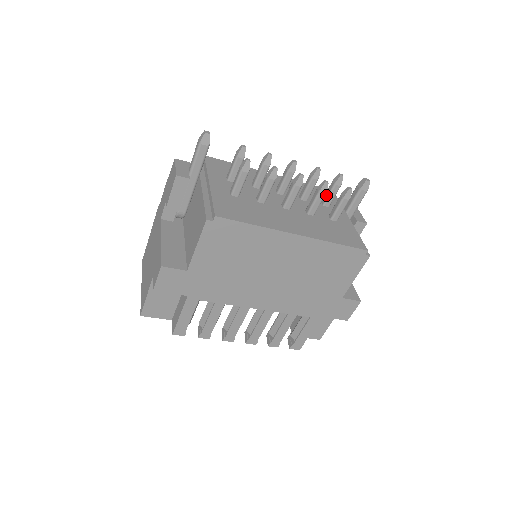
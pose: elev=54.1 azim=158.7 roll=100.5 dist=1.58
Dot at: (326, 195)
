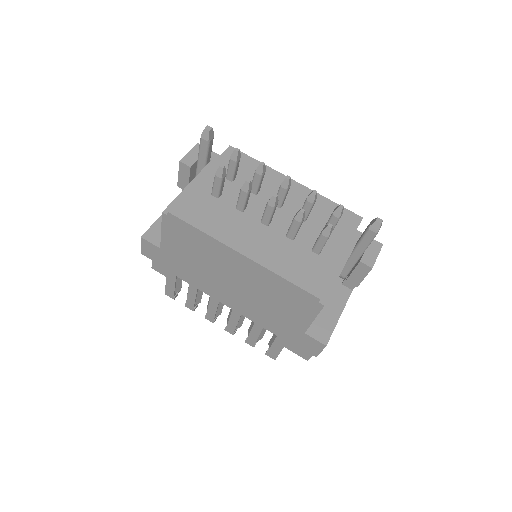
Dot at: (327, 222)
